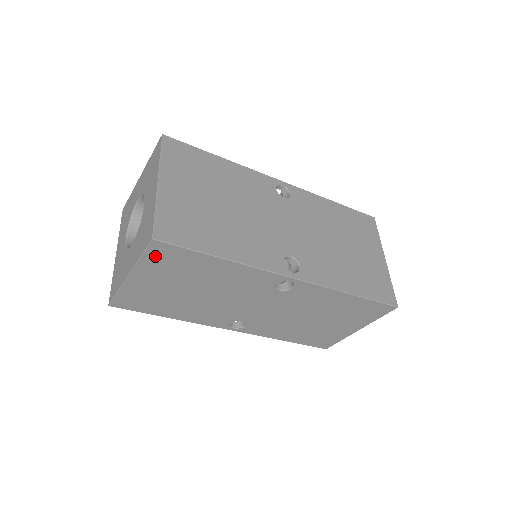
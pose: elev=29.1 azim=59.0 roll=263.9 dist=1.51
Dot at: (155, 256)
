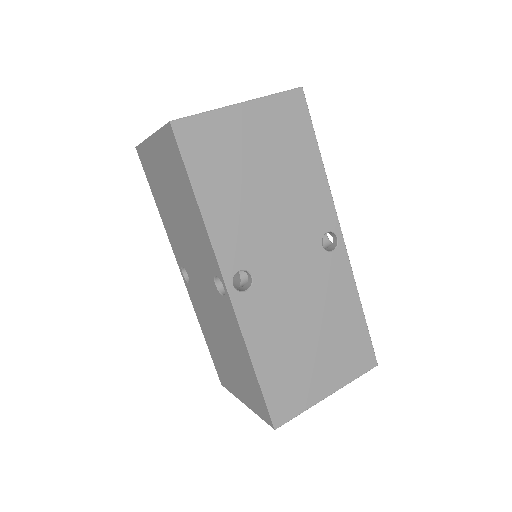
Dot at: (285, 104)
